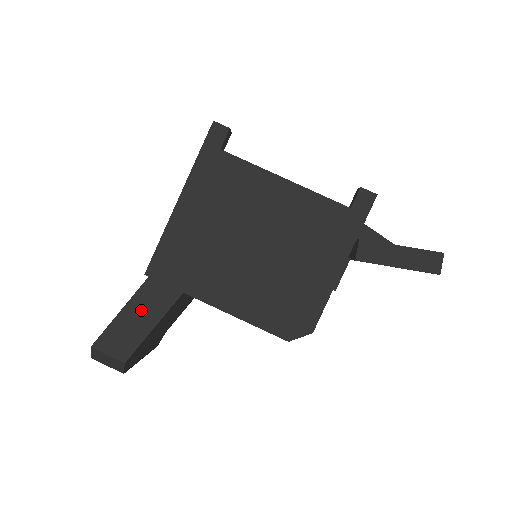
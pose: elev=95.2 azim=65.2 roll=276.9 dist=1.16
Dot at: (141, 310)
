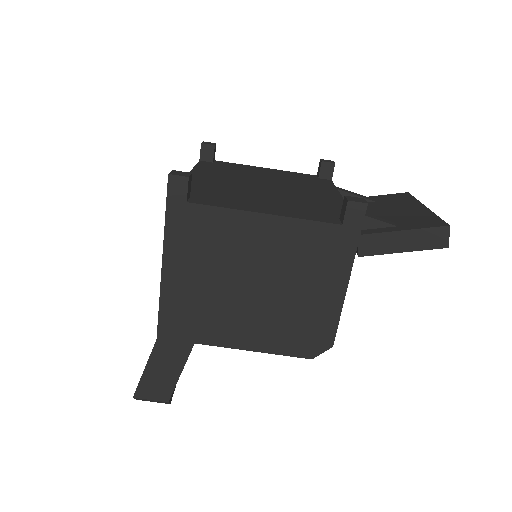
Dot at: (165, 358)
